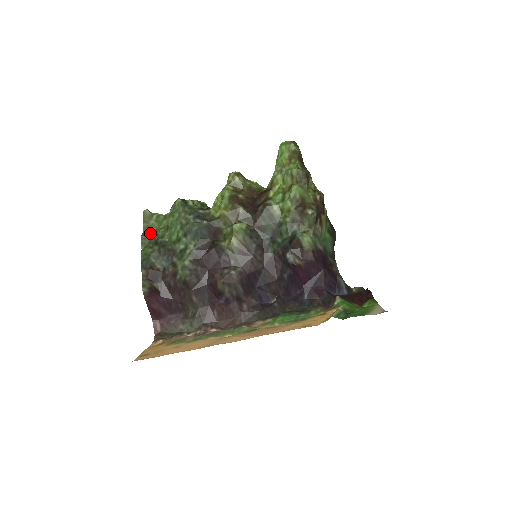
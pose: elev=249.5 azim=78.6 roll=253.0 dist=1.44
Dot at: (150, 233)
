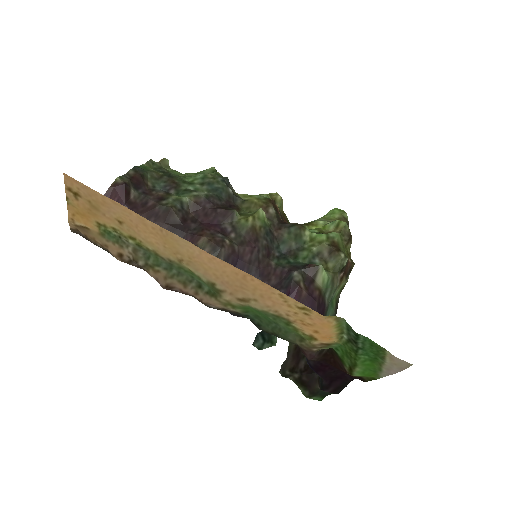
Dot at: occluded
